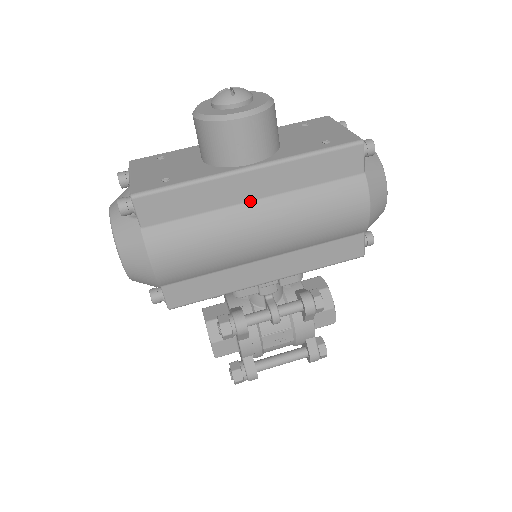
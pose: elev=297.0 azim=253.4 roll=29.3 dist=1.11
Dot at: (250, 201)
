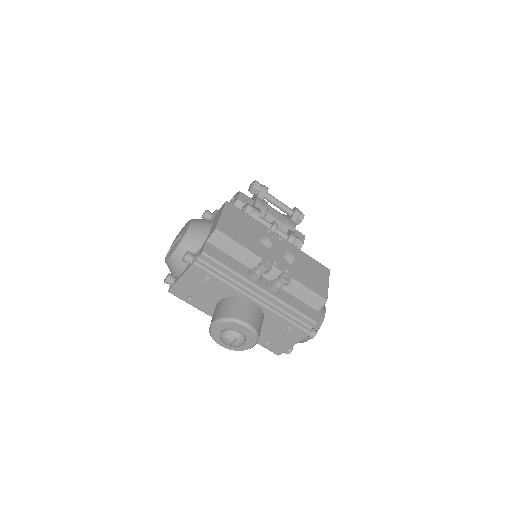
Dot at: occluded
